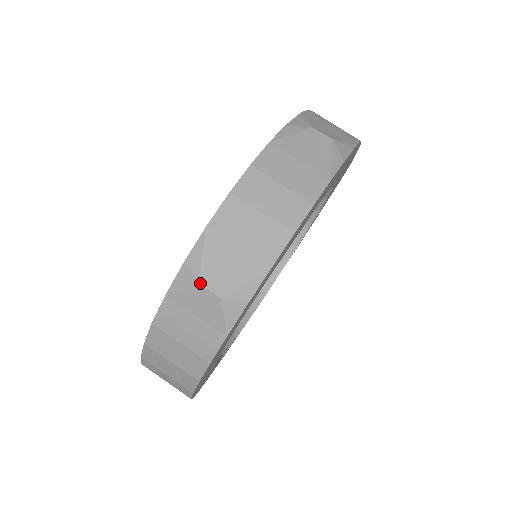
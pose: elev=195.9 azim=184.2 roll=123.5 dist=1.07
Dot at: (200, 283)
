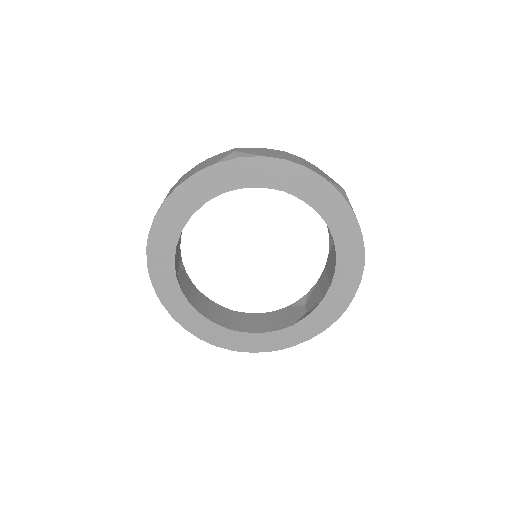
Dot at: (235, 148)
